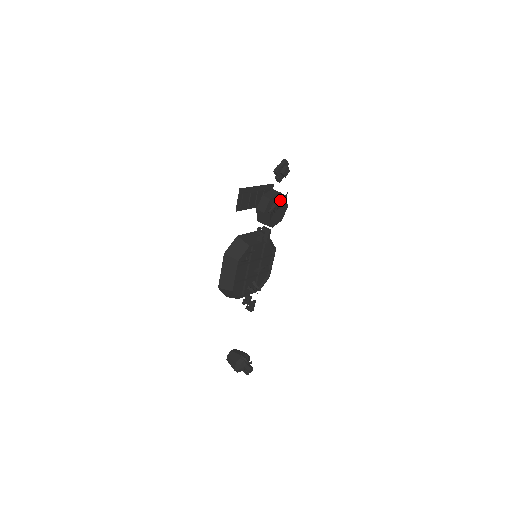
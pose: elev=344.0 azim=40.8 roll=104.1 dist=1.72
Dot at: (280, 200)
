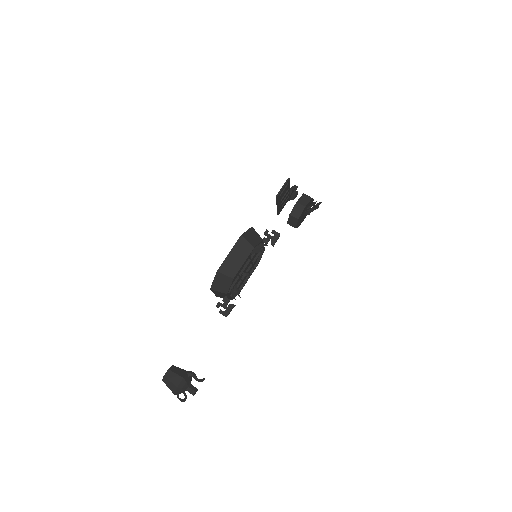
Dot at: occluded
